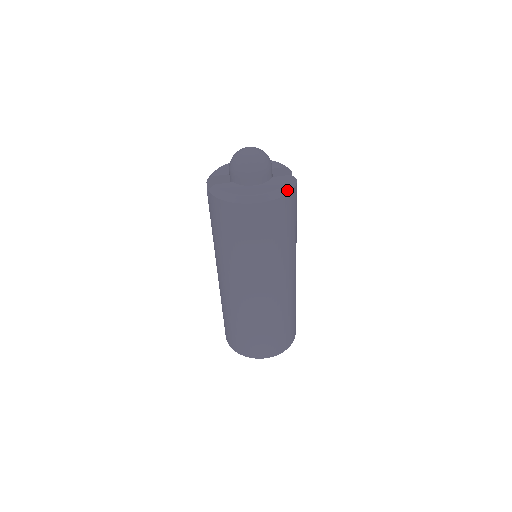
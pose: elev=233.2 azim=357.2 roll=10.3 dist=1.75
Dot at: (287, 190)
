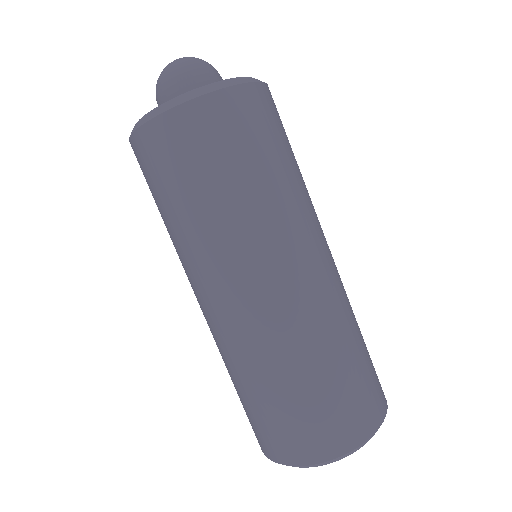
Dot at: (243, 81)
